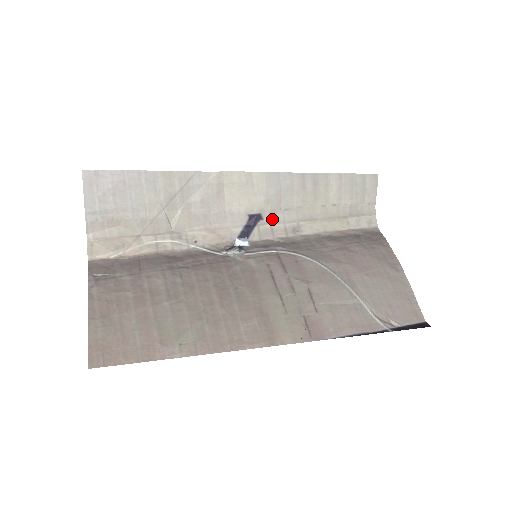
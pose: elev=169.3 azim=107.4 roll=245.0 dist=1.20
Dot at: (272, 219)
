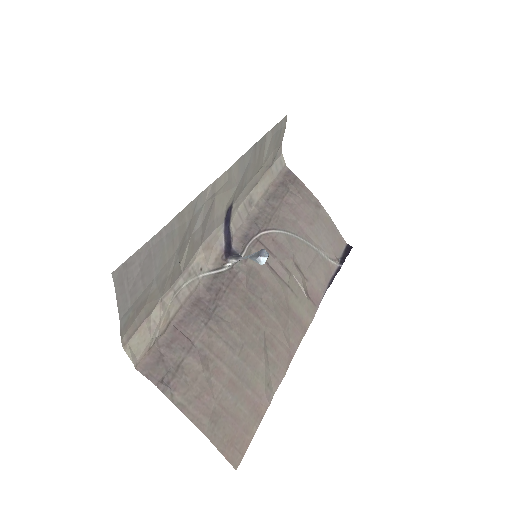
Dot at: (237, 202)
